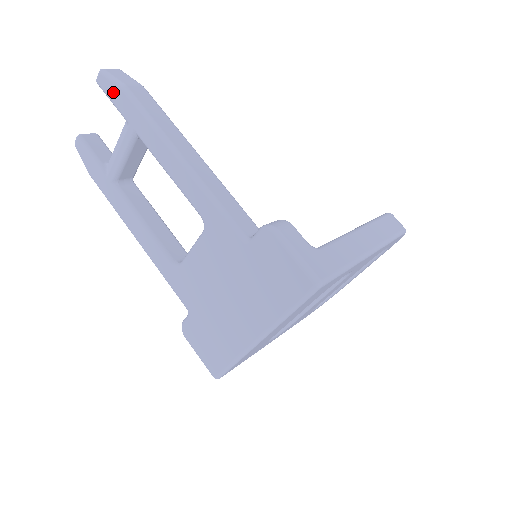
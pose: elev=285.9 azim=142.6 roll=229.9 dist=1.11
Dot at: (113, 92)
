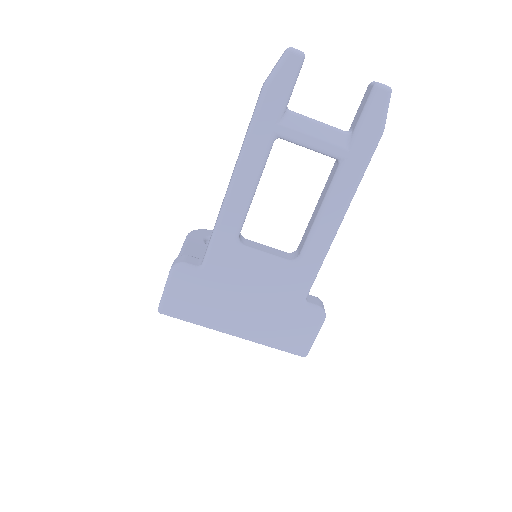
Dot at: (374, 119)
